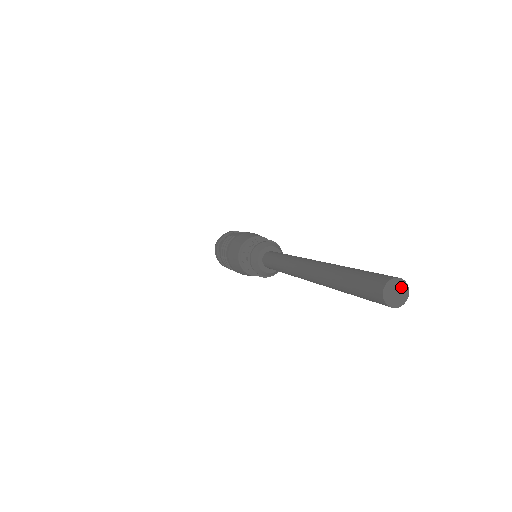
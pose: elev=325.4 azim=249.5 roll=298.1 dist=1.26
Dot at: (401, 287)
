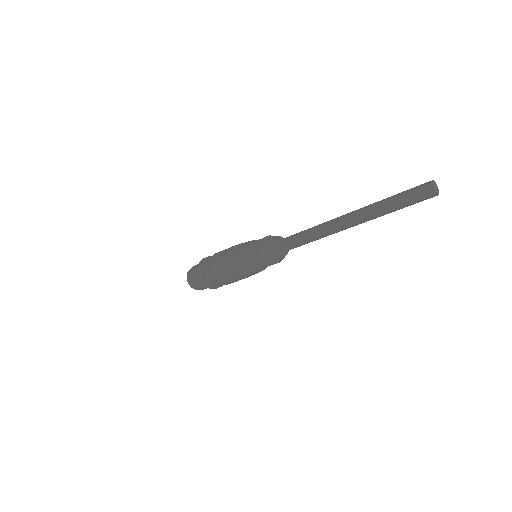
Dot at: (436, 185)
